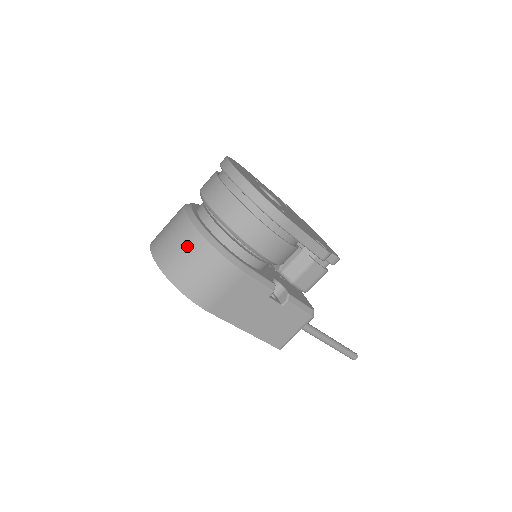
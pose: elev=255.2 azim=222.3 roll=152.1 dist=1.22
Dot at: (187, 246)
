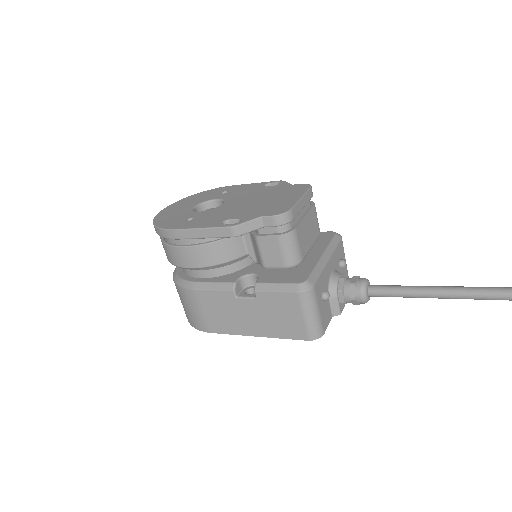
Dot at: occluded
